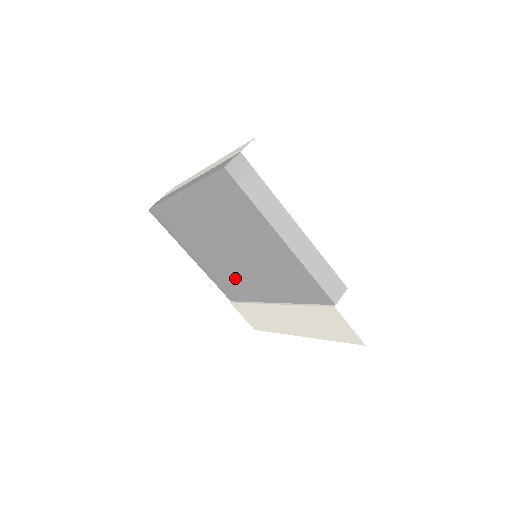
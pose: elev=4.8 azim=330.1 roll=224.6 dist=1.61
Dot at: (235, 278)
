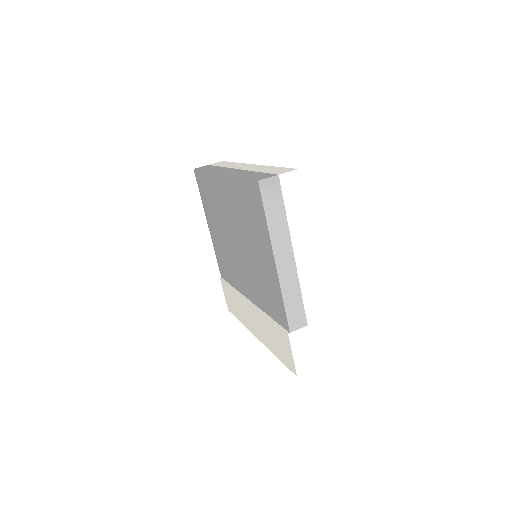
Dot at: (231, 263)
